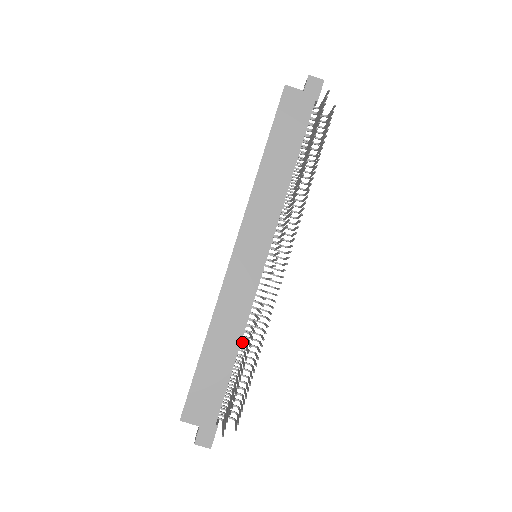
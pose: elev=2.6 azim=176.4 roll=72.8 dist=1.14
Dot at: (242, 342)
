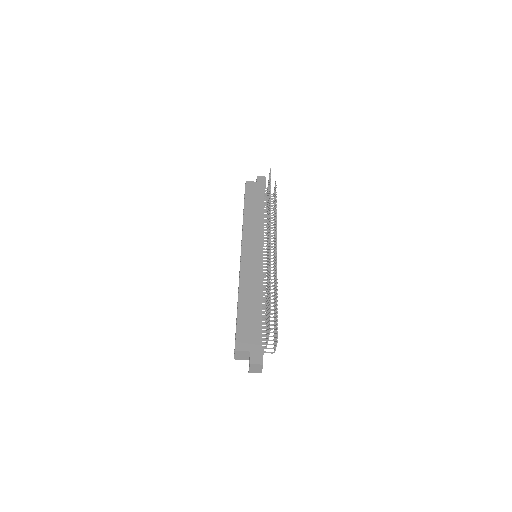
Dot at: (263, 305)
